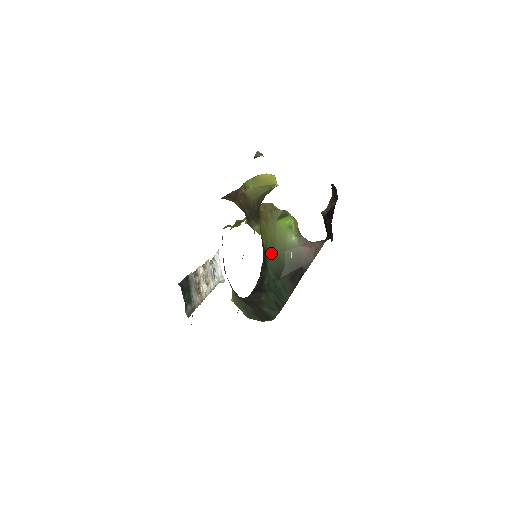
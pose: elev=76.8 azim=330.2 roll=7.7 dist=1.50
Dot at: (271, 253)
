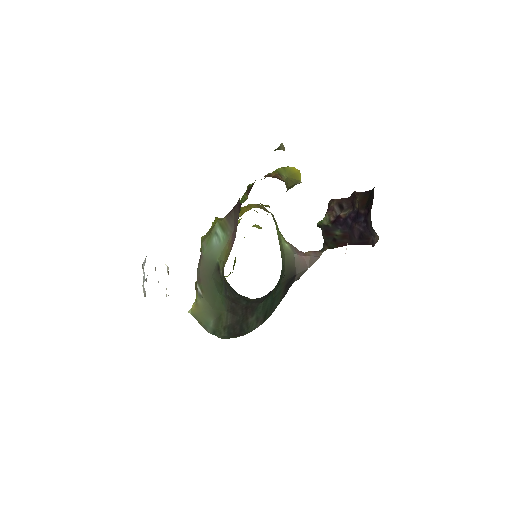
Dot at: occluded
